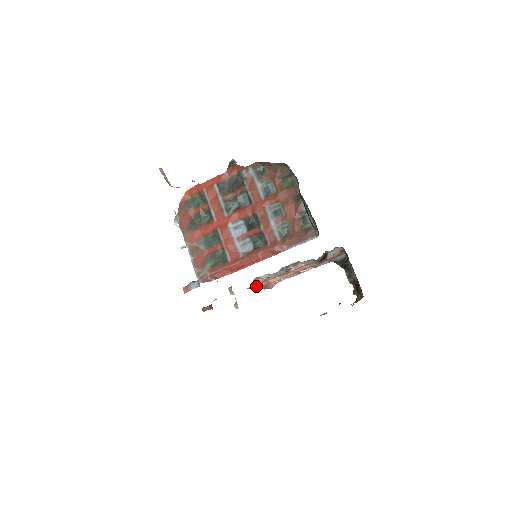
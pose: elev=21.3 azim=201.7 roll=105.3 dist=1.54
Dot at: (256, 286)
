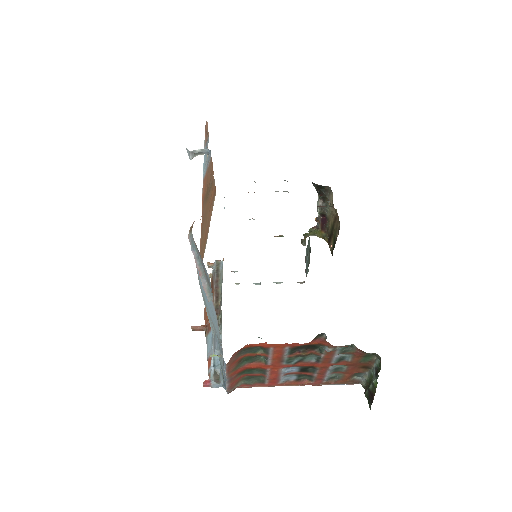
Dot at: occluded
